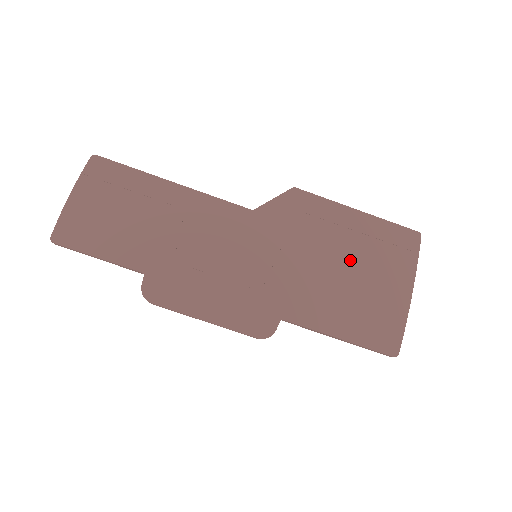
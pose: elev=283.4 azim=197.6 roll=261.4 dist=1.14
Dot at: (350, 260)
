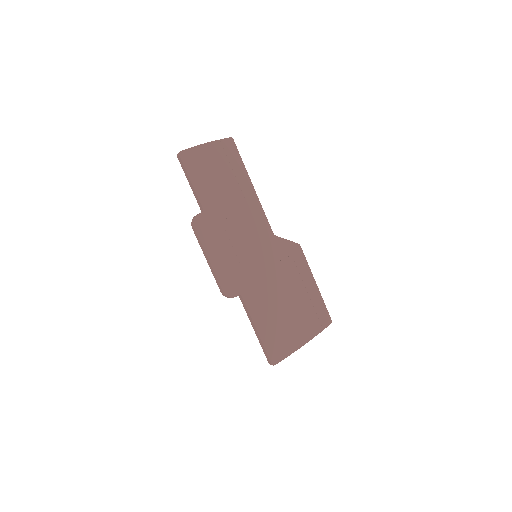
Dot at: (293, 301)
